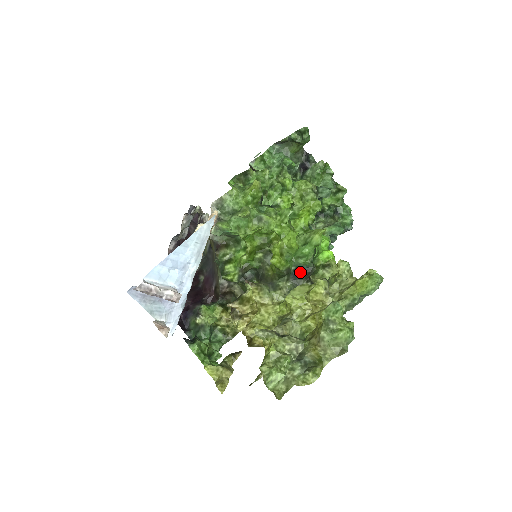
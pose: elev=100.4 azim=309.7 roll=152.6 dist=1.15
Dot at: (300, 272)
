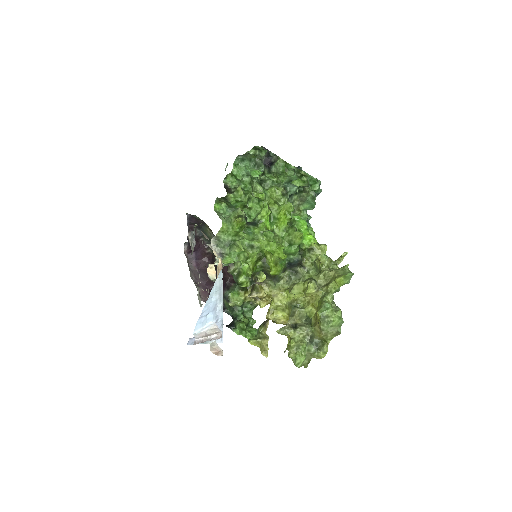
Dot at: (293, 264)
